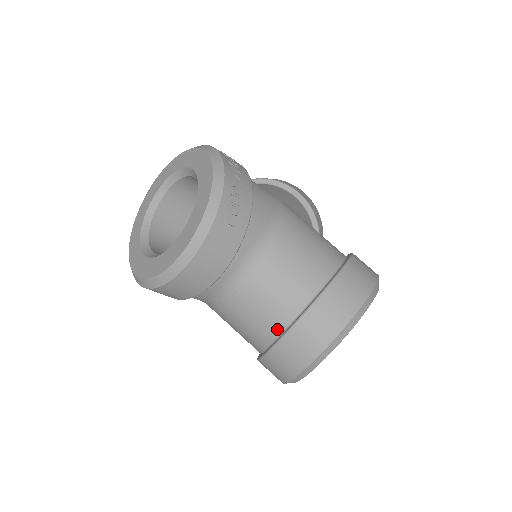
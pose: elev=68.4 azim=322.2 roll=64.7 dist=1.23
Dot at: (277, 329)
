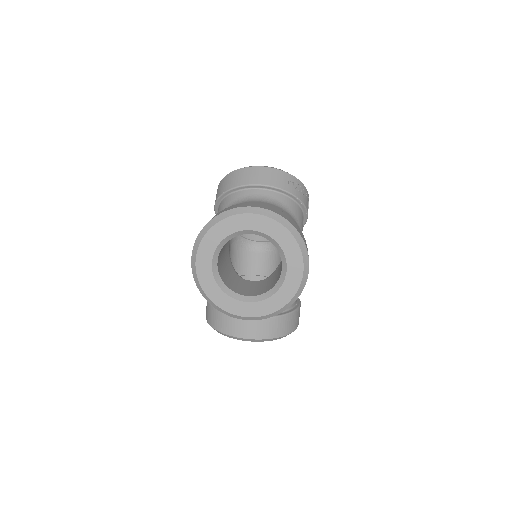
Dot at: occluded
